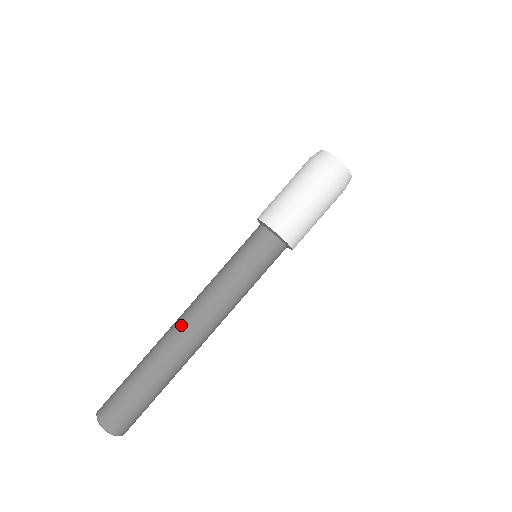
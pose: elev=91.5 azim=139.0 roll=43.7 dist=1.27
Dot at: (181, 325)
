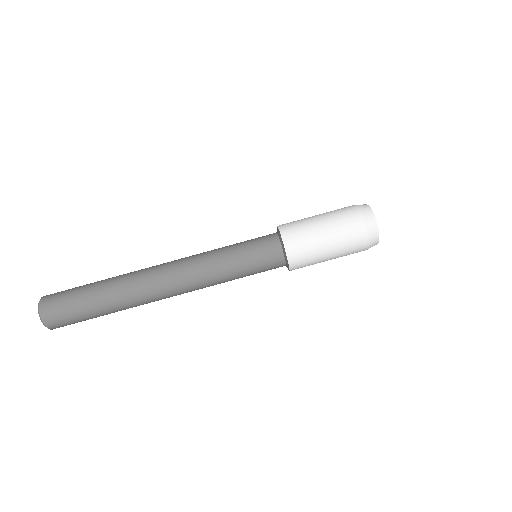
Dot at: (158, 265)
